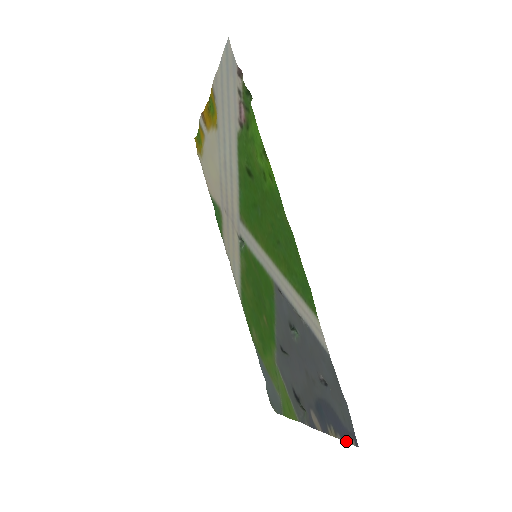
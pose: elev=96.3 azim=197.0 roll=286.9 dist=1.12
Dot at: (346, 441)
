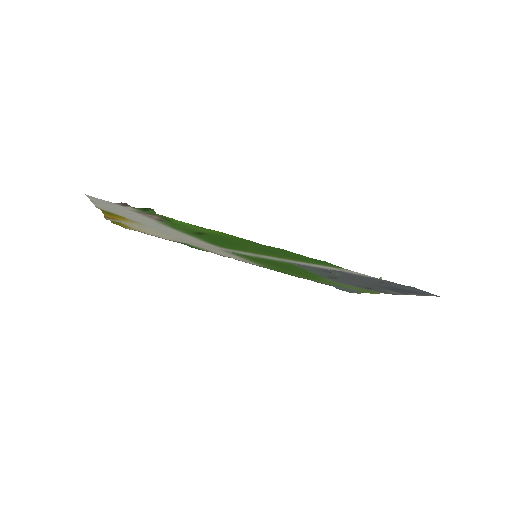
Dot at: occluded
